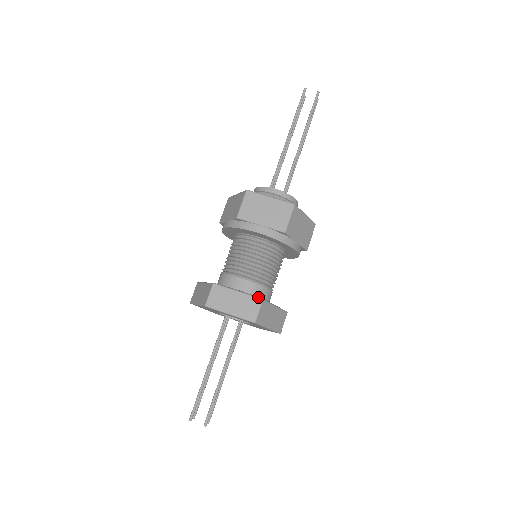
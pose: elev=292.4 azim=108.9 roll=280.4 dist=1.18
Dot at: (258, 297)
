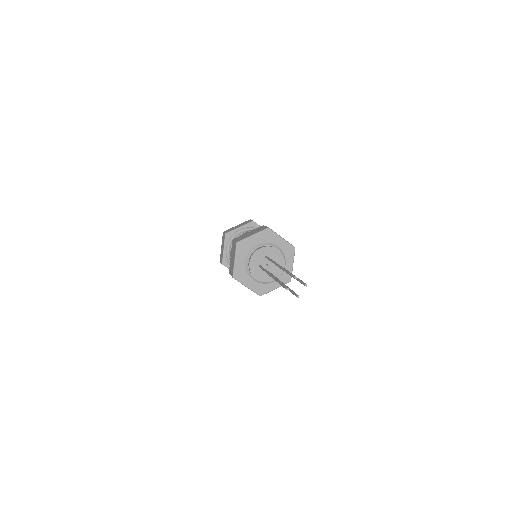
Dot at: occluded
